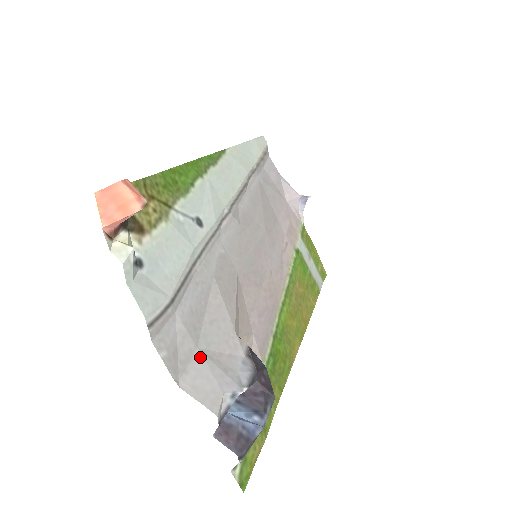
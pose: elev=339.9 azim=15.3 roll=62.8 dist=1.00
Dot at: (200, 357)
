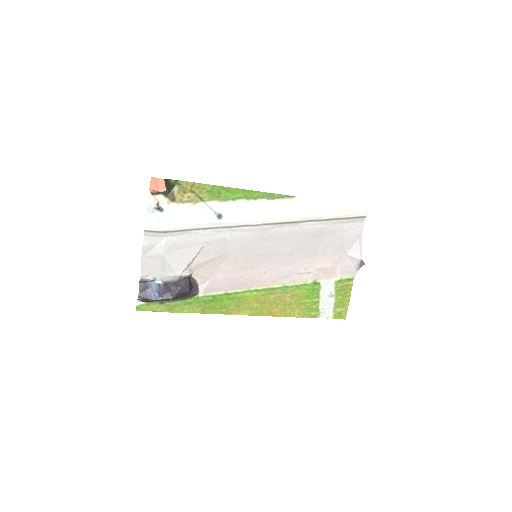
Dot at: (160, 258)
